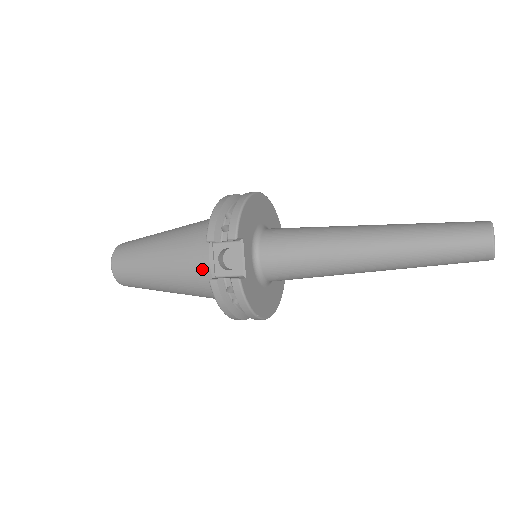
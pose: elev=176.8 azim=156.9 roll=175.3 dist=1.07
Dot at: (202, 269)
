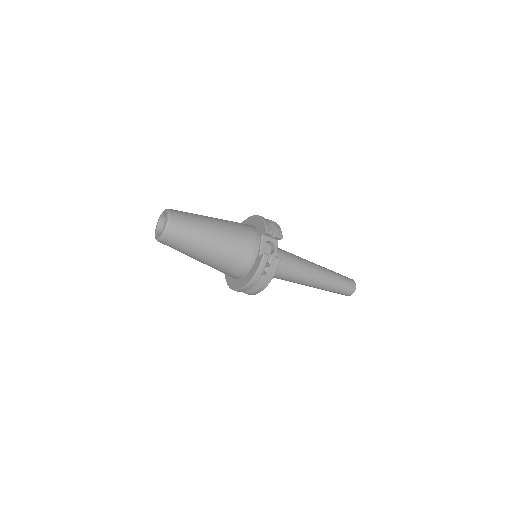
Dot at: (249, 247)
